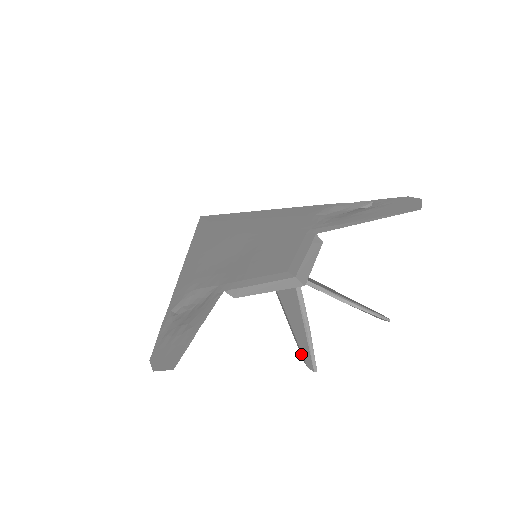
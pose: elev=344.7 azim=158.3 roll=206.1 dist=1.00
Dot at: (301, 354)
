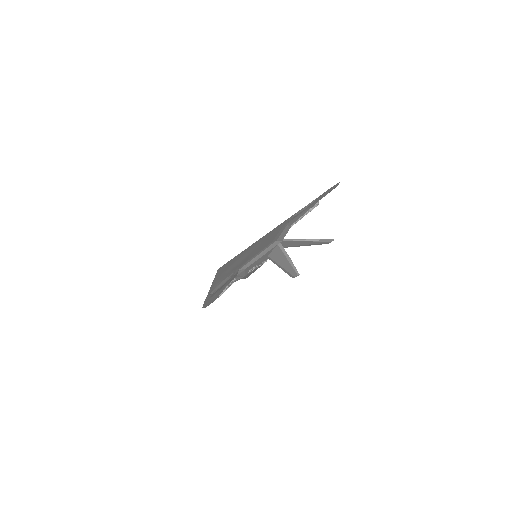
Dot at: (290, 275)
